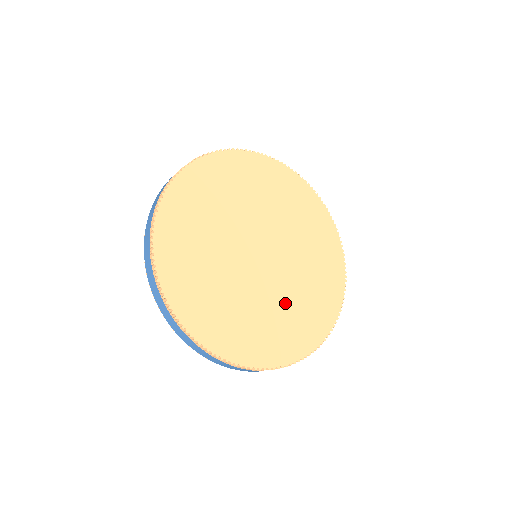
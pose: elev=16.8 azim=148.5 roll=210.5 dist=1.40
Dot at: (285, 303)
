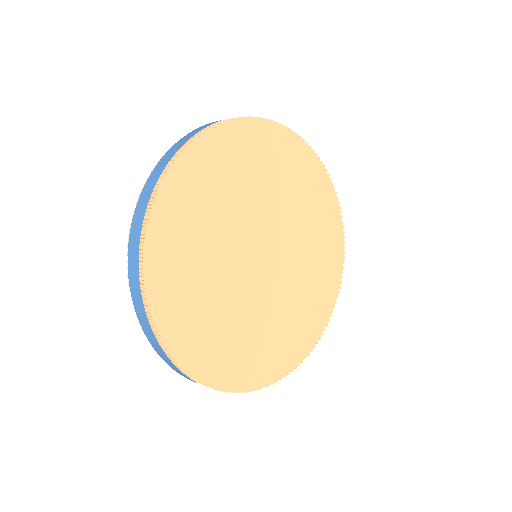
Dot at: (275, 318)
